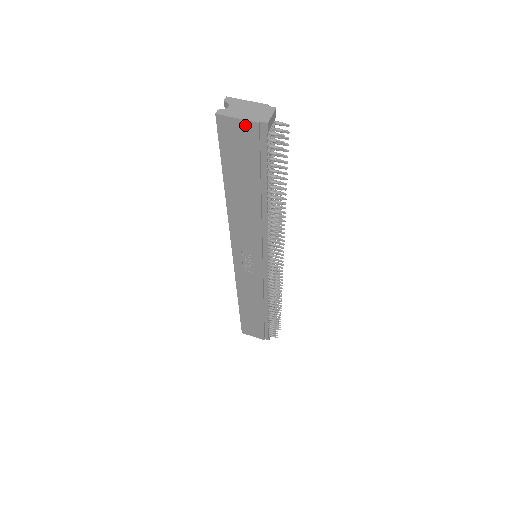
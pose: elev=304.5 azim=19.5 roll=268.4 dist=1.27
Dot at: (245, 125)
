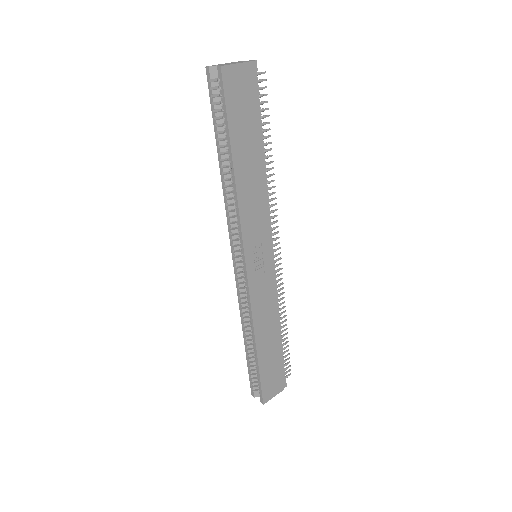
Dot at: (243, 69)
